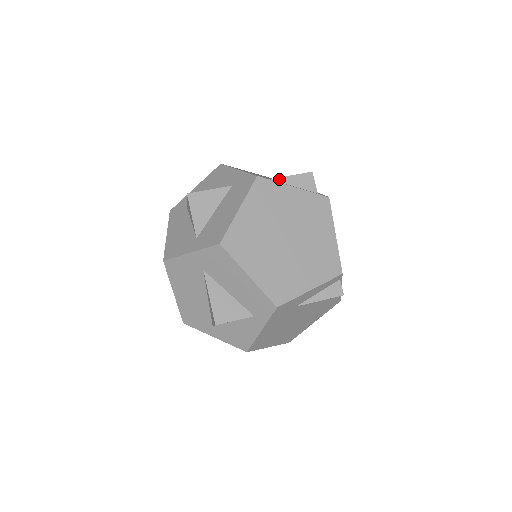
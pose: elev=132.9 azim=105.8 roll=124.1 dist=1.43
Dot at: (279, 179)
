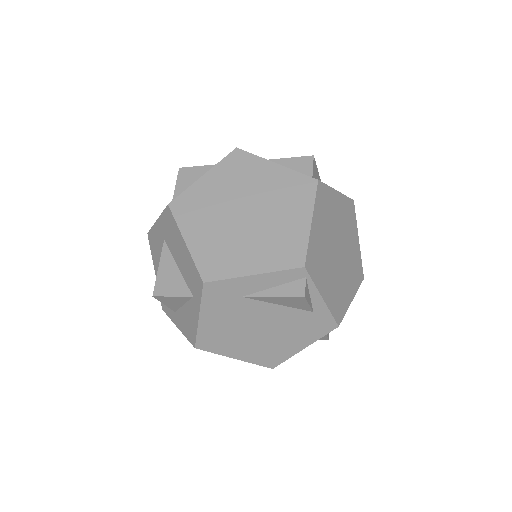
Dot at: (273, 161)
